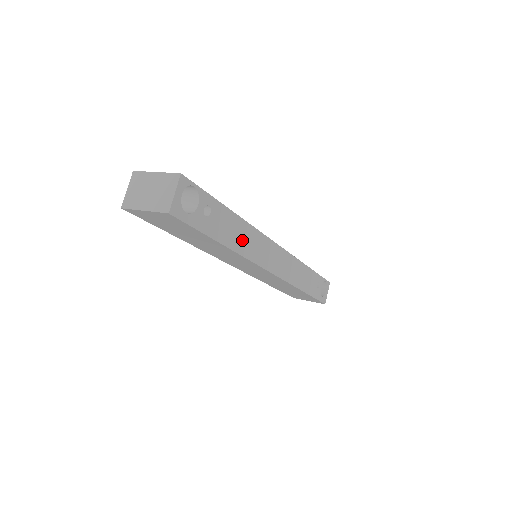
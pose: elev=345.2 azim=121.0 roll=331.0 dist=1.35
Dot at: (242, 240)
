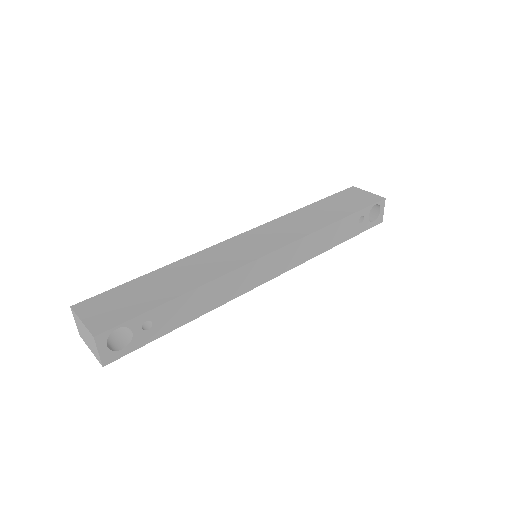
Dot at: (210, 298)
